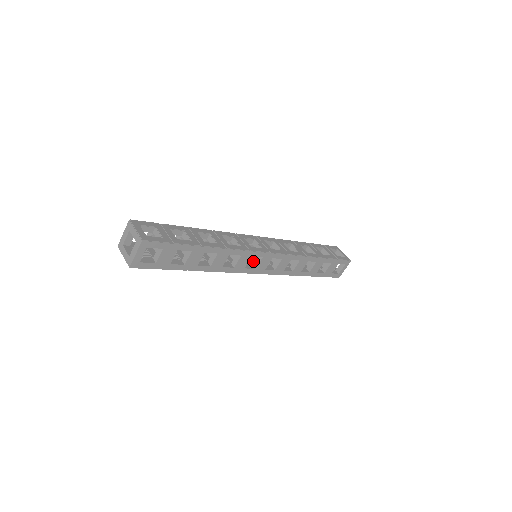
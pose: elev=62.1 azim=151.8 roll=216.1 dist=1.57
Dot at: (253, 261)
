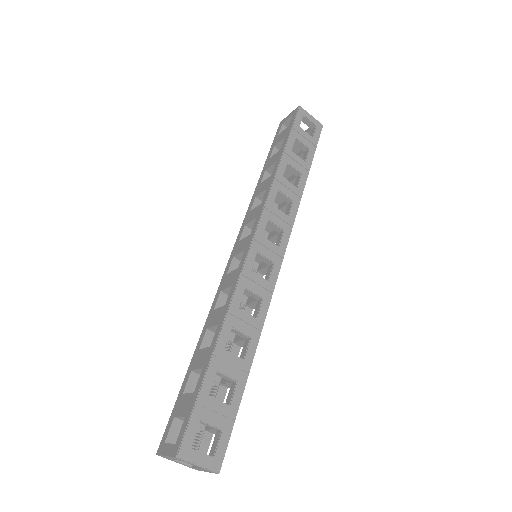
Dot at: occluded
